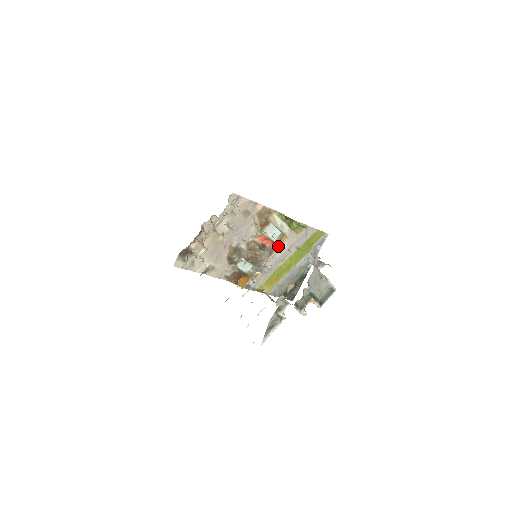
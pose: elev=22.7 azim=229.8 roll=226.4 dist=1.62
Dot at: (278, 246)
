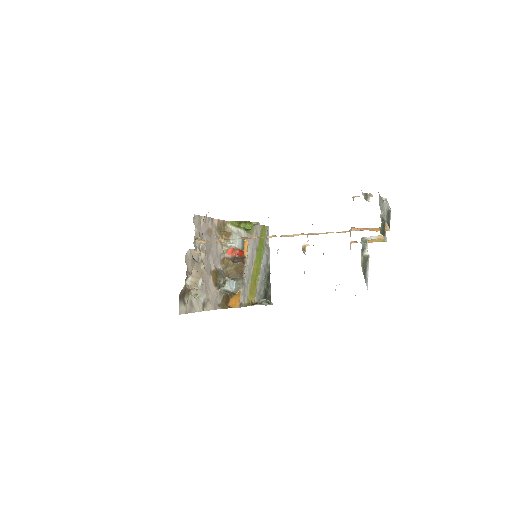
Dot at: (246, 252)
